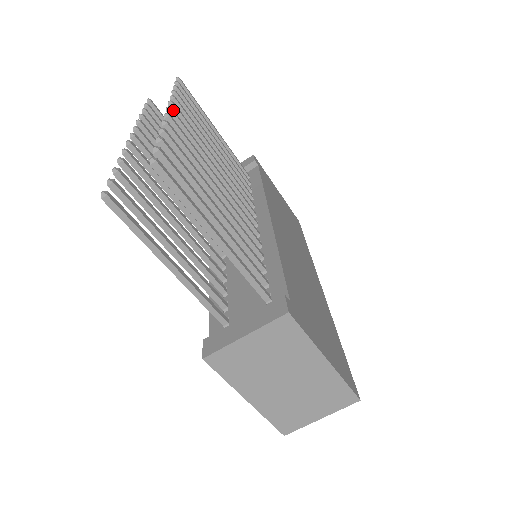
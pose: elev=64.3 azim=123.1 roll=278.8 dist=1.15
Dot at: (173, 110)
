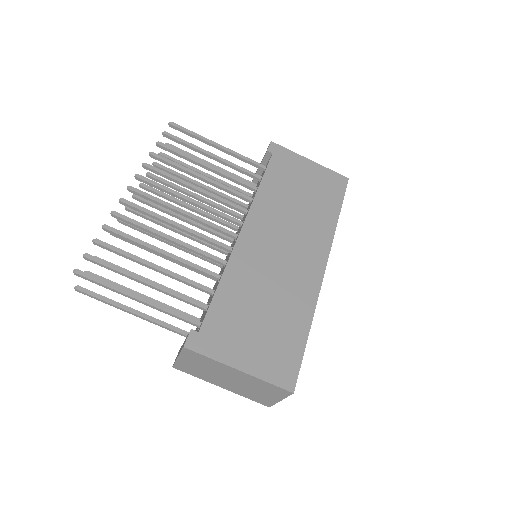
Dot at: (132, 187)
